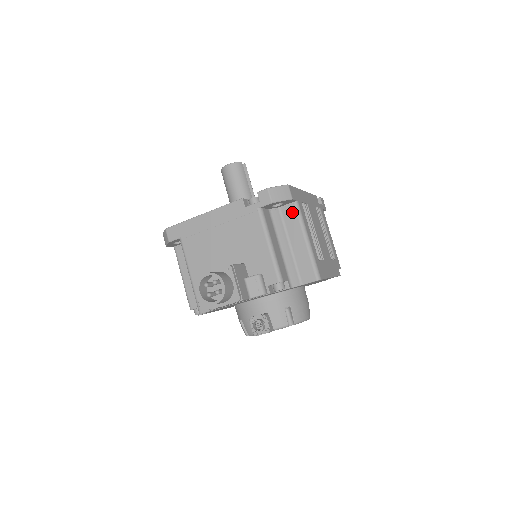
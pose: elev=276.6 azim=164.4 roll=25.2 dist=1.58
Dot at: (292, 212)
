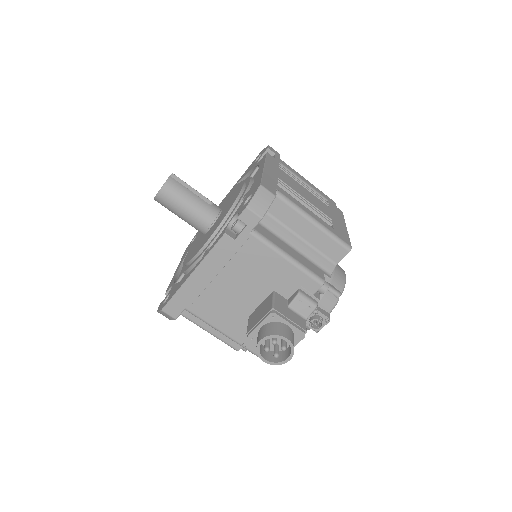
Dot at: (279, 205)
